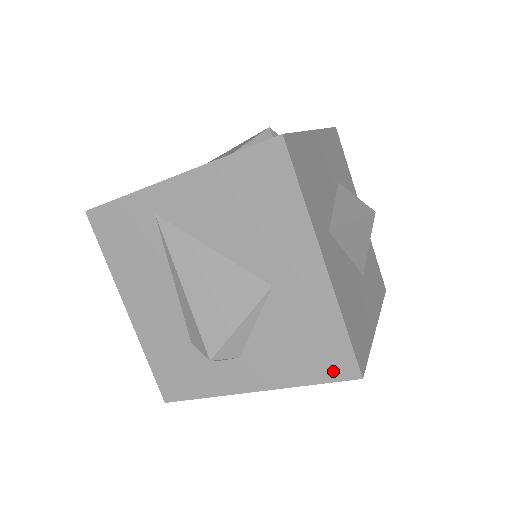
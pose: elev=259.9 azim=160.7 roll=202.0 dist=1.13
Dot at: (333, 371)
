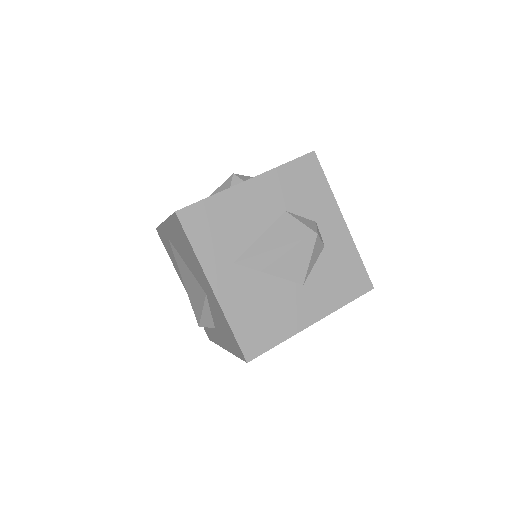
Dot at: (238, 353)
